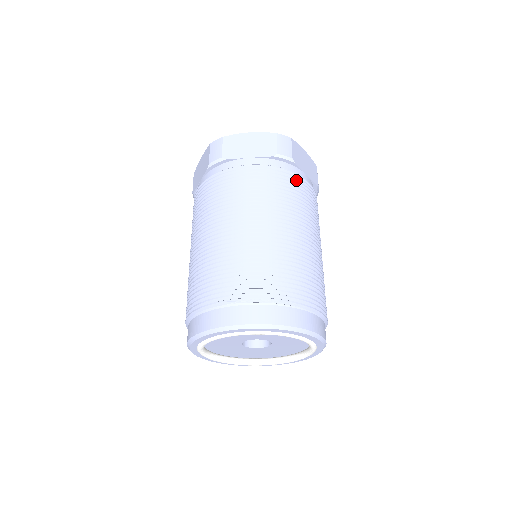
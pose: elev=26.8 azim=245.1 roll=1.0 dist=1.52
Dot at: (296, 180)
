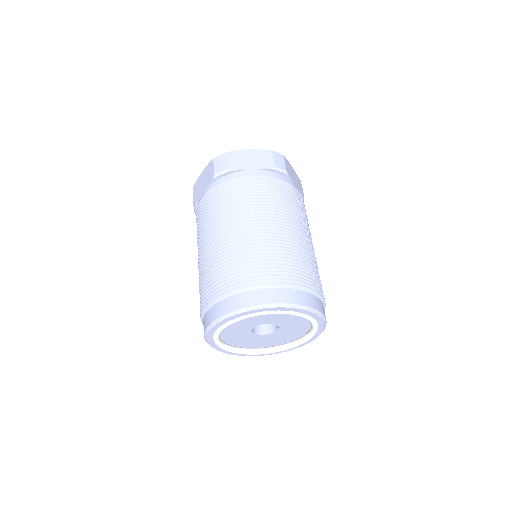
Dot at: (291, 189)
